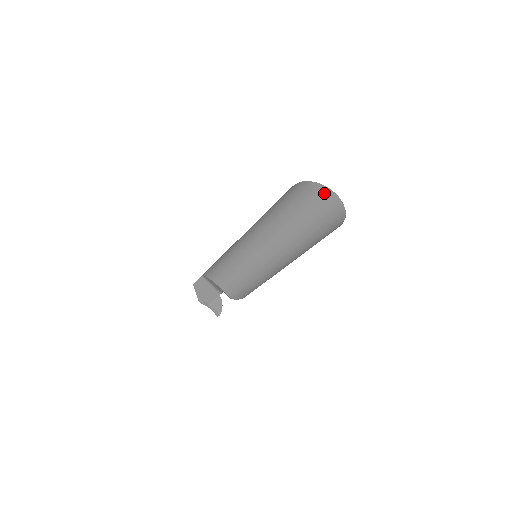
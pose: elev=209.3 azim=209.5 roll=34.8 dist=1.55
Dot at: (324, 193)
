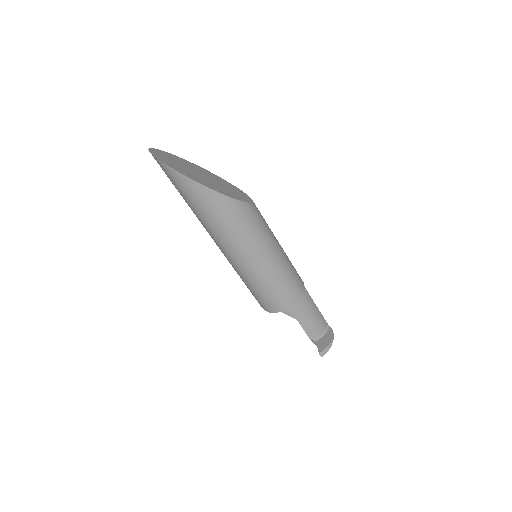
Dot at: occluded
